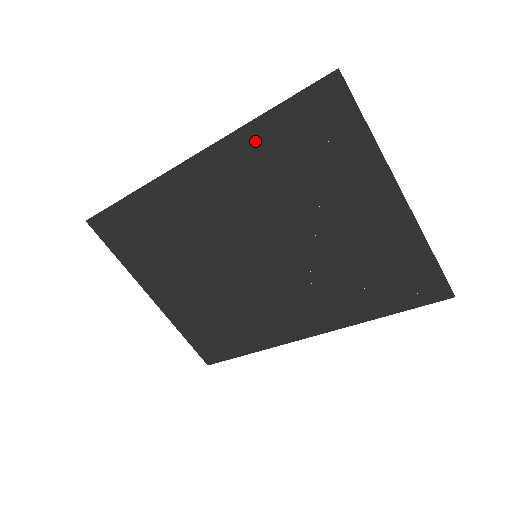
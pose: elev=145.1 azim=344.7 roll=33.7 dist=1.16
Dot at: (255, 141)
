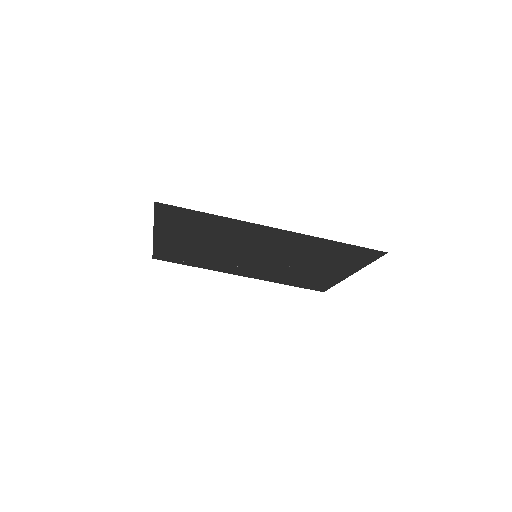
Dot at: (321, 243)
